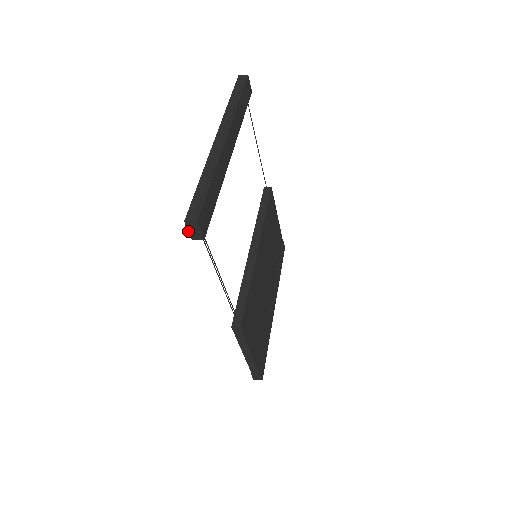
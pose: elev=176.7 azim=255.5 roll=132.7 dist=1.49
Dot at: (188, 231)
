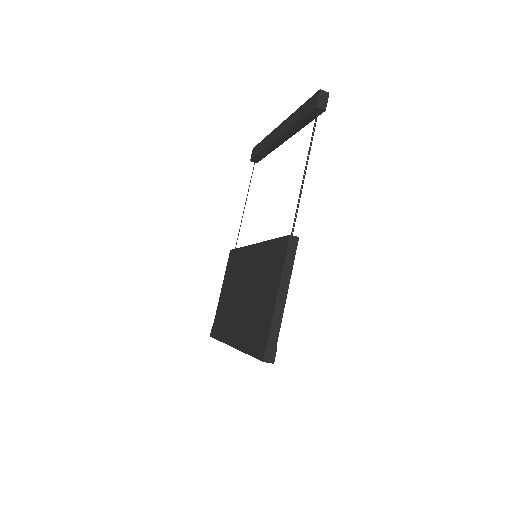
Dot at: (318, 98)
